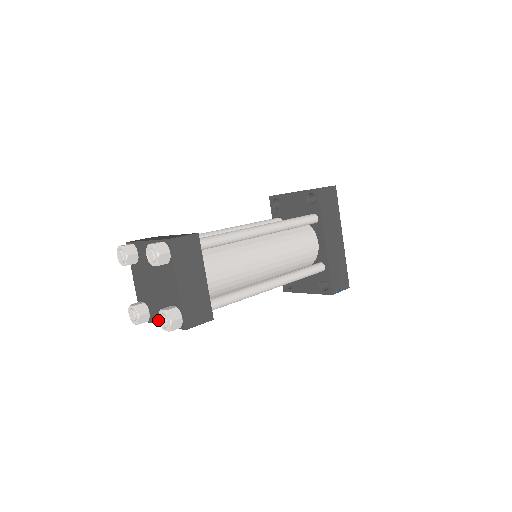
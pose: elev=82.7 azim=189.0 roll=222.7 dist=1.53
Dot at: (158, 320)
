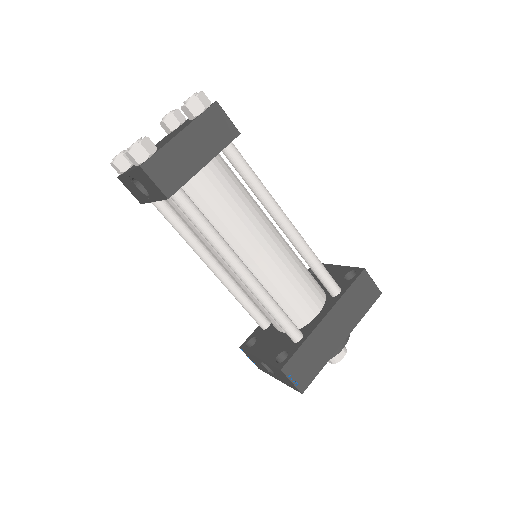
Dot at: (130, 169)
